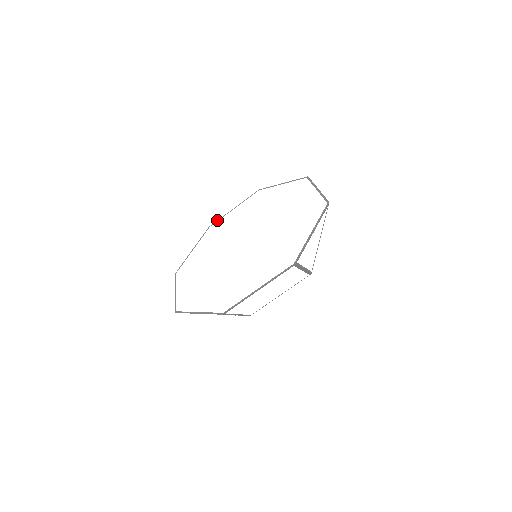
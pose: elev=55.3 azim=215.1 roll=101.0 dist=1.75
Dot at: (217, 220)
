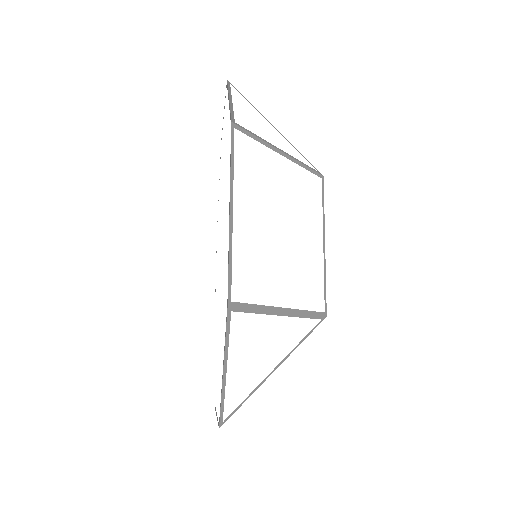
Dot at: occluded
